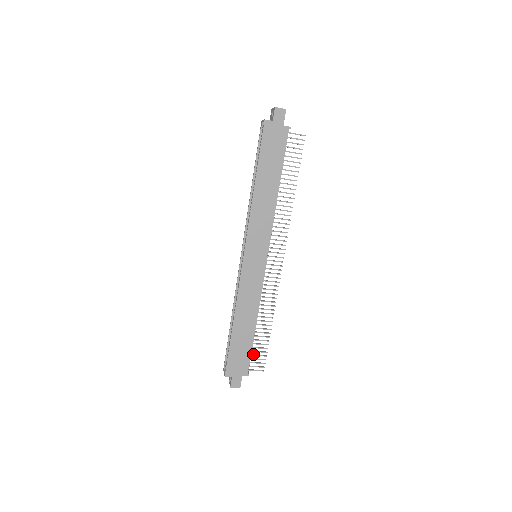
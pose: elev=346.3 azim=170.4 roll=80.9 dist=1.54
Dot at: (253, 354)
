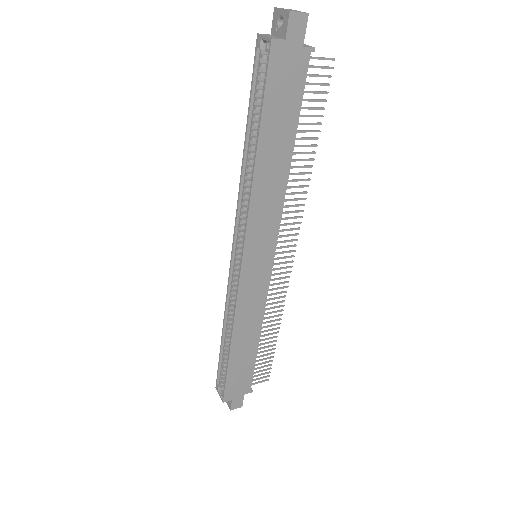
Dot at: (255, 368)
